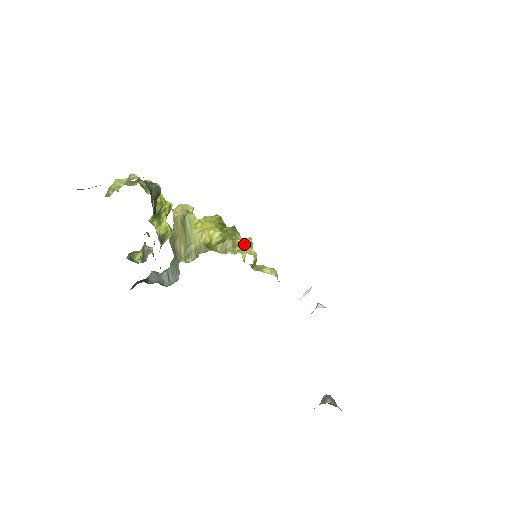
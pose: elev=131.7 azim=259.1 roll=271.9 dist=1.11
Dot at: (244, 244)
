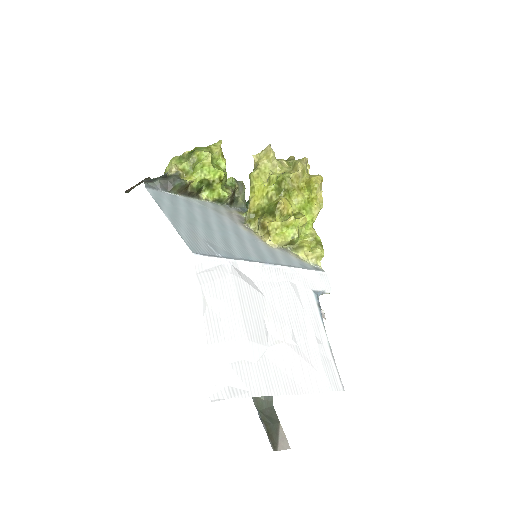
Dot at: (270, 230)
